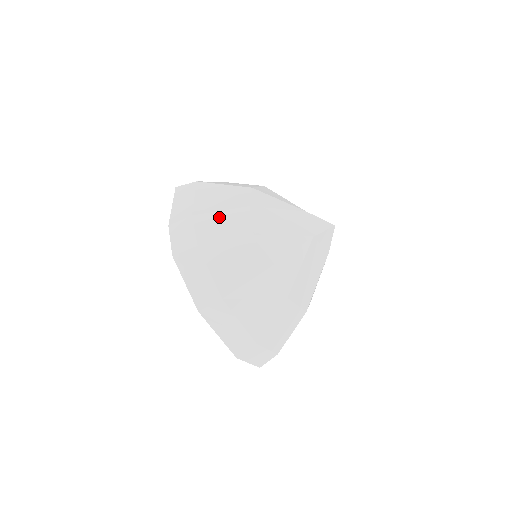
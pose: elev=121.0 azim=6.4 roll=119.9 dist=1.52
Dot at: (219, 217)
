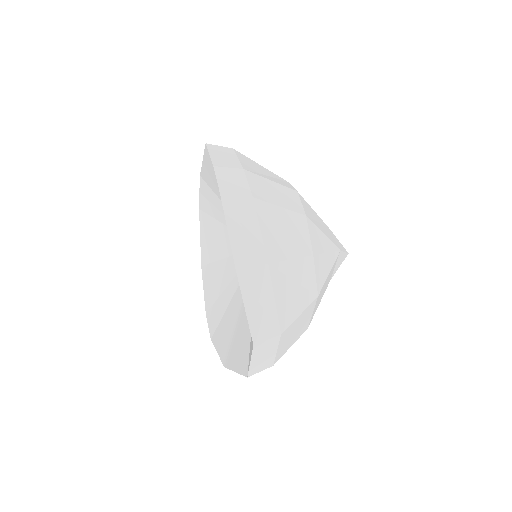
Dot at: (271, 184)
